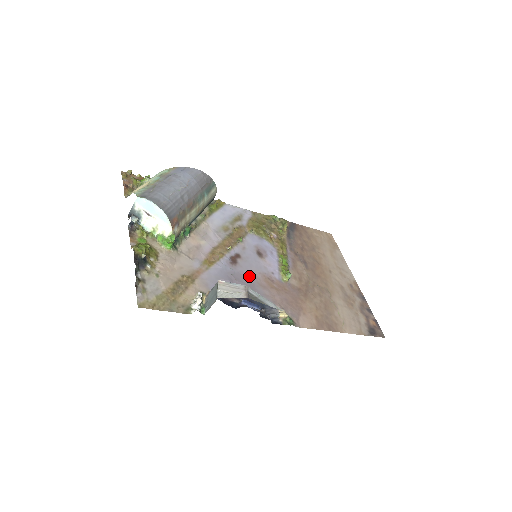
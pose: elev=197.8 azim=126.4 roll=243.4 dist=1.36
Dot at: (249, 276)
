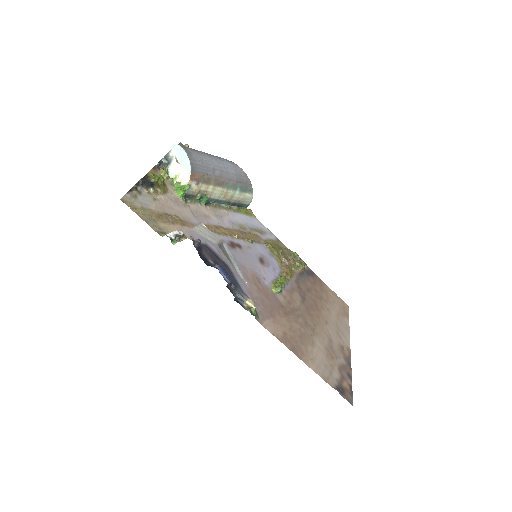
Dot at: (239, 262)
